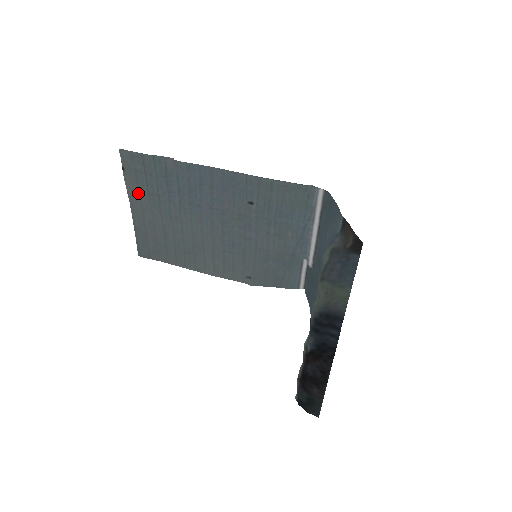
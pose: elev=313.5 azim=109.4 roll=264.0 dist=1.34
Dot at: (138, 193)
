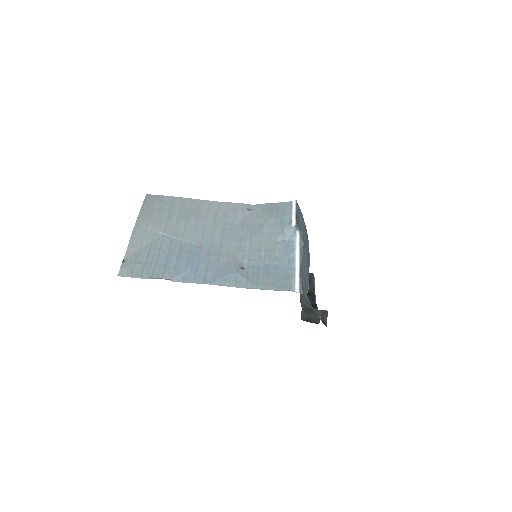
Dot at: (140, 246)
